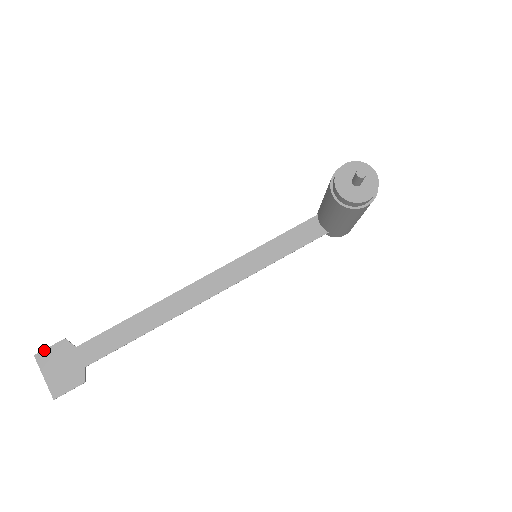
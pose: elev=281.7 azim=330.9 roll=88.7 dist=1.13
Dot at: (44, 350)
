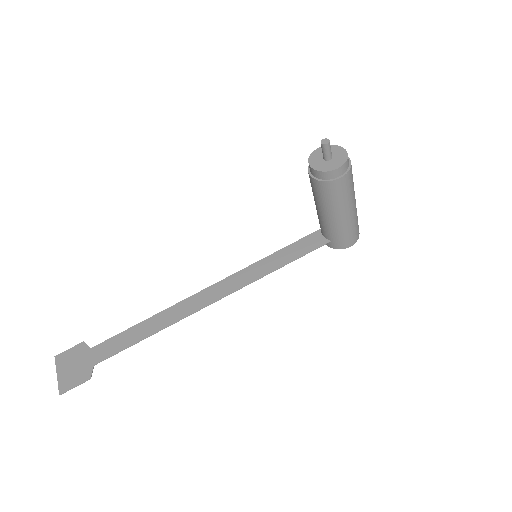
Dot at: (64, 352)
